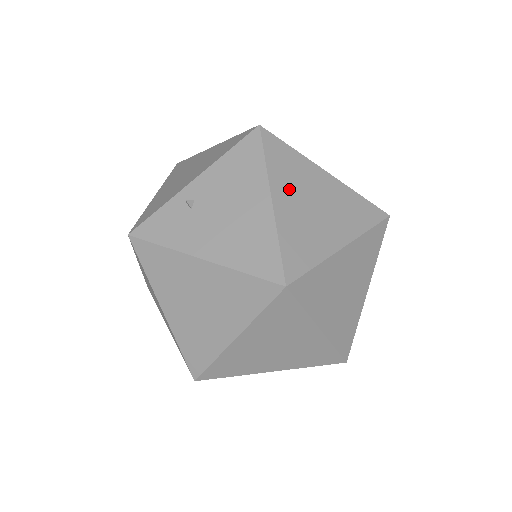
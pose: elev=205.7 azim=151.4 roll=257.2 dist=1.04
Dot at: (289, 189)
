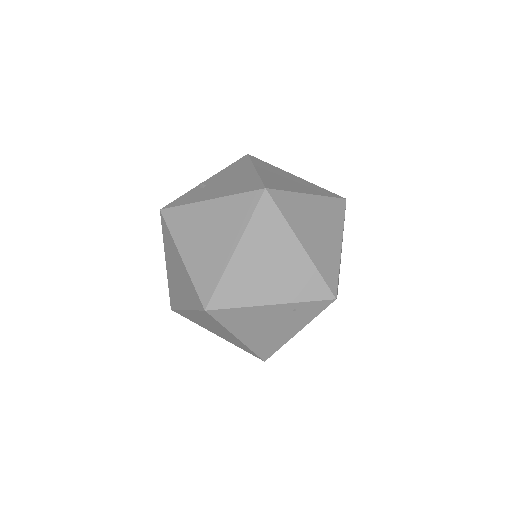
Dot at: (268, 171)
